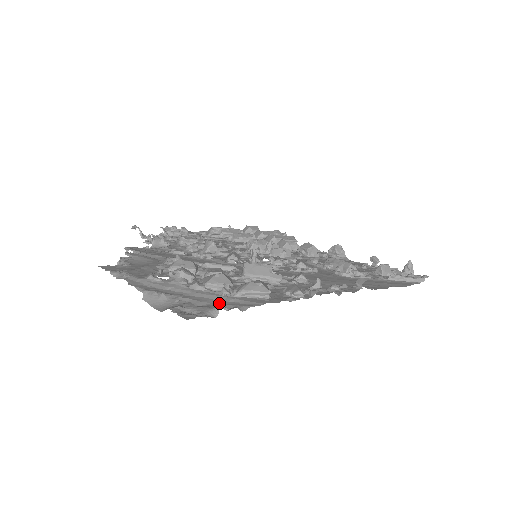
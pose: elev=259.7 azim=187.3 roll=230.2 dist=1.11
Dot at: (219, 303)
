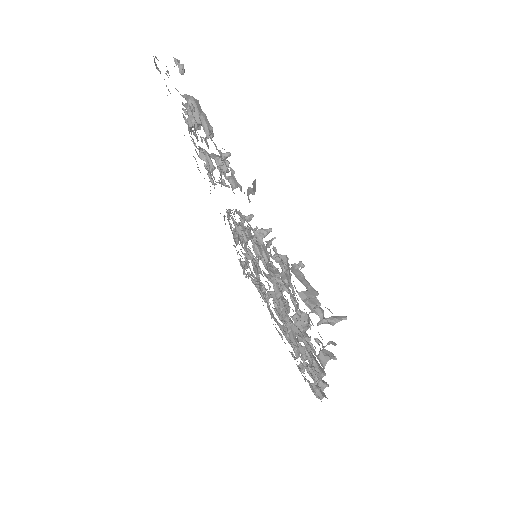
Dot at: occluded
